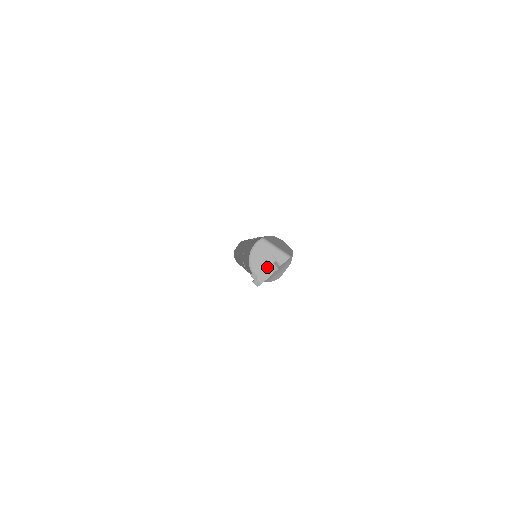
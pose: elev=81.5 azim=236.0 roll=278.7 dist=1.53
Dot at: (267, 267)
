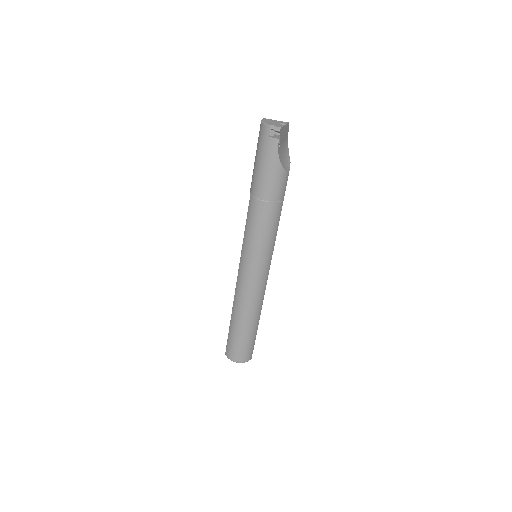
Dot at: (278, 124)
